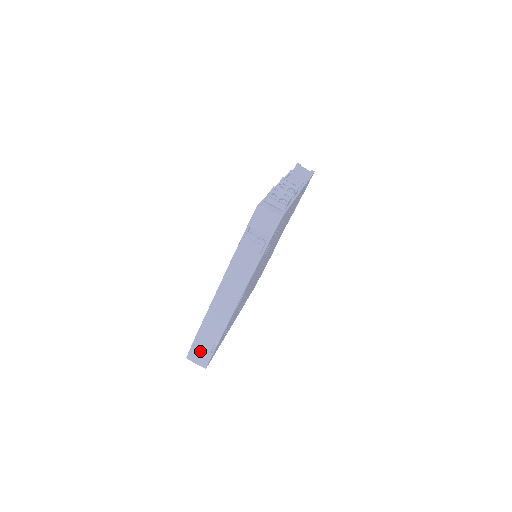
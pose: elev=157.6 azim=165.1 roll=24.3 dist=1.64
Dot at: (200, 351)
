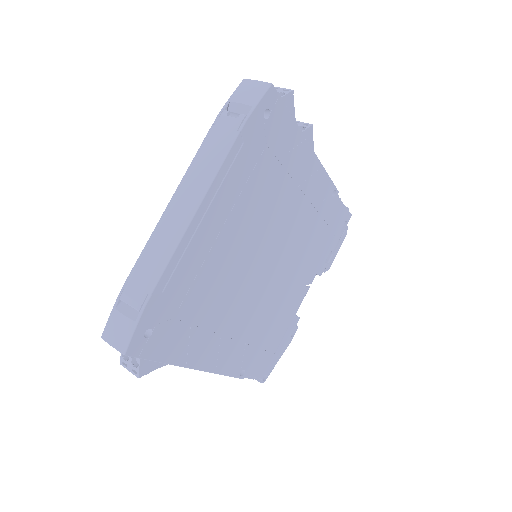
Dot at: (124, 313)
